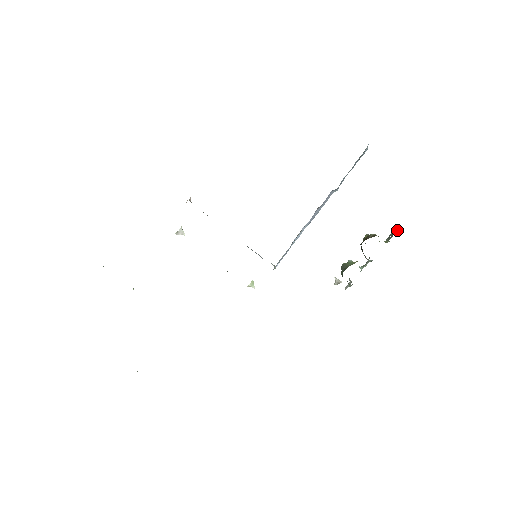
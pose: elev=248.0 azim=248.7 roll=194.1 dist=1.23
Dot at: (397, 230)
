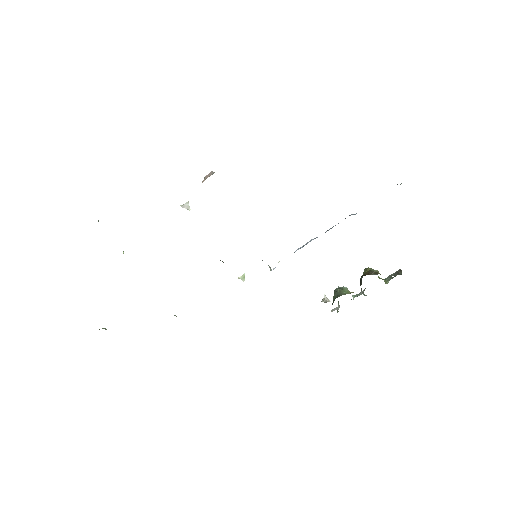
Dot at: (400, 273)
